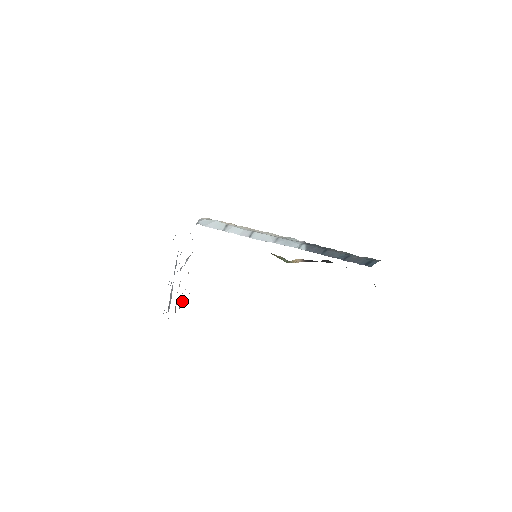
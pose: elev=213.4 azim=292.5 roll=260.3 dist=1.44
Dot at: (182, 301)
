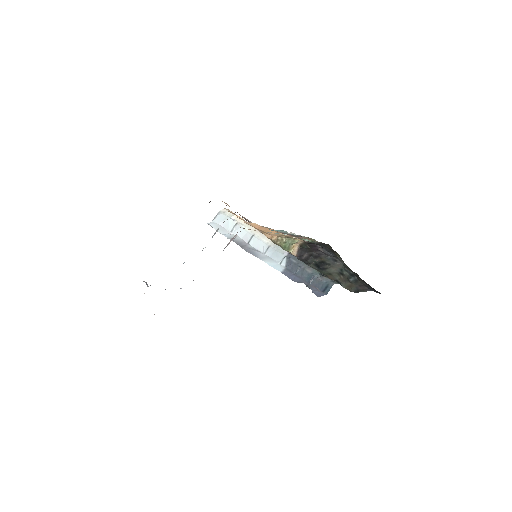
Dot at: (231, 239)
